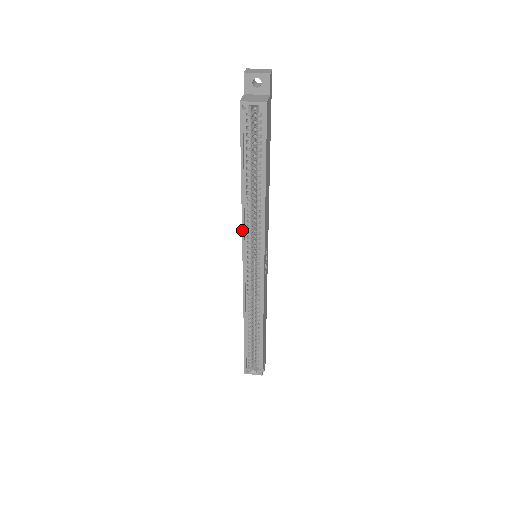
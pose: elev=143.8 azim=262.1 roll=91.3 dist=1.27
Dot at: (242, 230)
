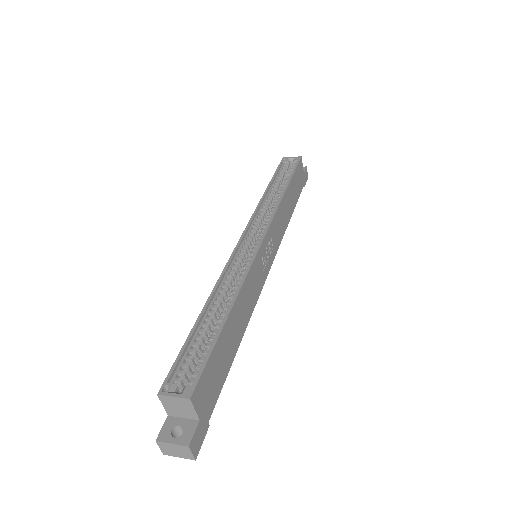
Dot at: (253, 213)
